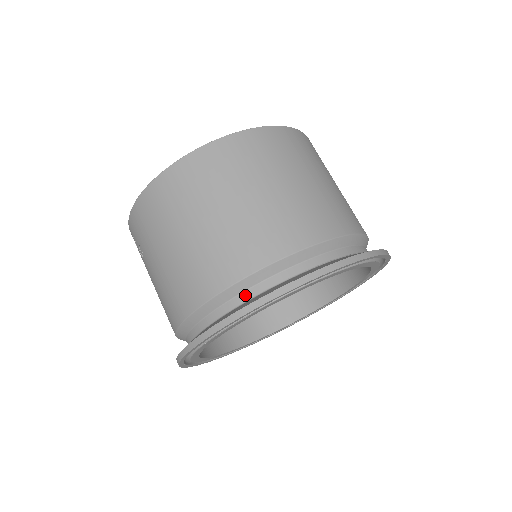
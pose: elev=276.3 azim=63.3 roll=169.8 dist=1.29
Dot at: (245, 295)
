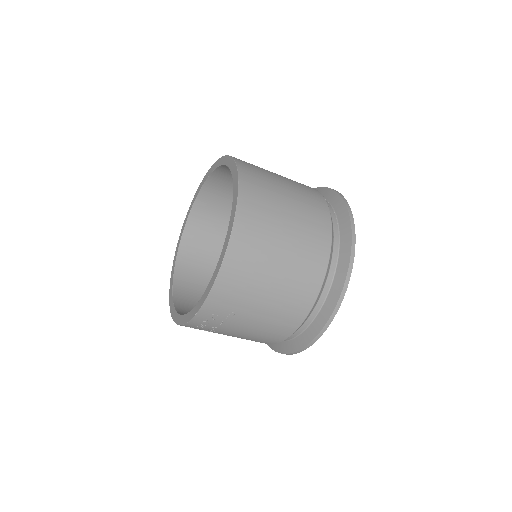
Dot at: (334, 260)
